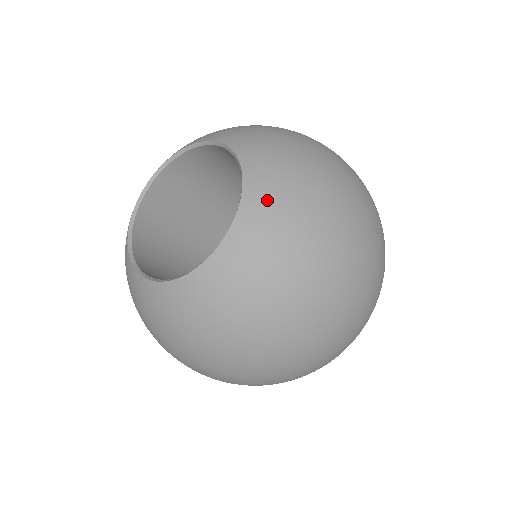
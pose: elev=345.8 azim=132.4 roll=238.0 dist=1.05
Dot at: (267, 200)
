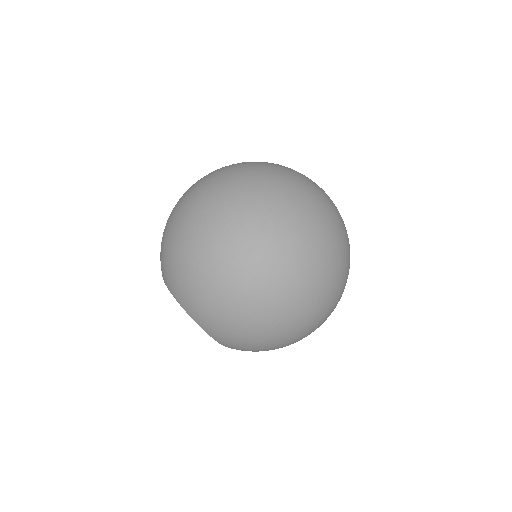
Dot at: occluded
